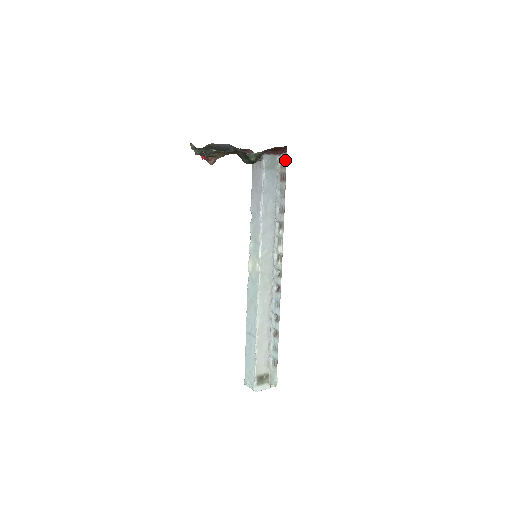
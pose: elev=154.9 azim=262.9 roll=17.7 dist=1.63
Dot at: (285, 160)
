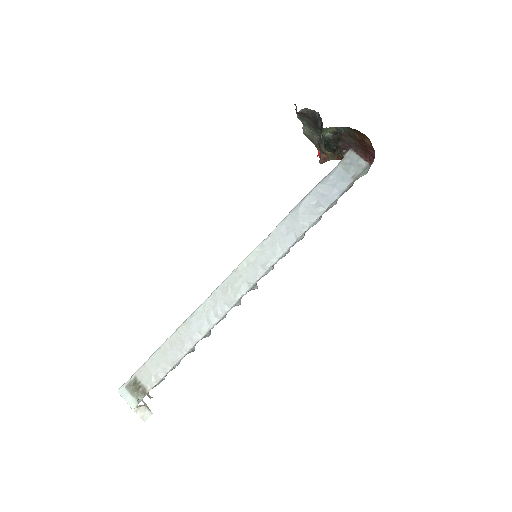
Dot at: occluded
